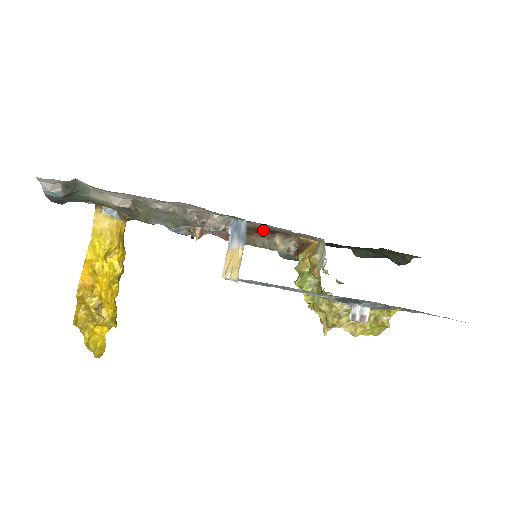
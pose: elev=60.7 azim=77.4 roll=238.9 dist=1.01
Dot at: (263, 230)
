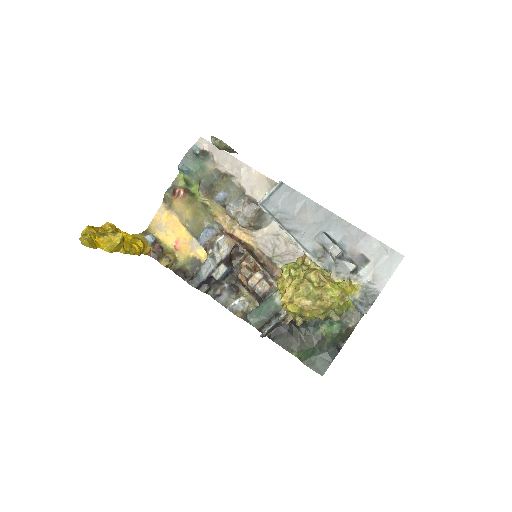
Dot at: (261, 258)
